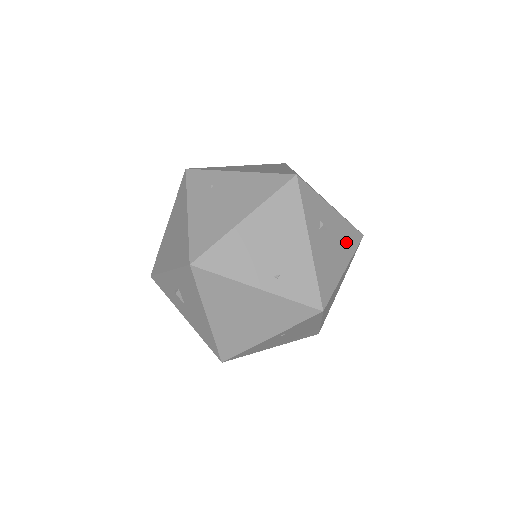
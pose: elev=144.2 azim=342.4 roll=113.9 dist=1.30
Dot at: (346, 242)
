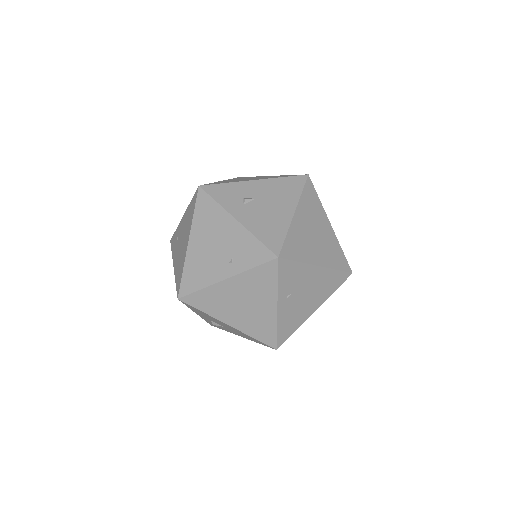
Dot at: (285, 193)
